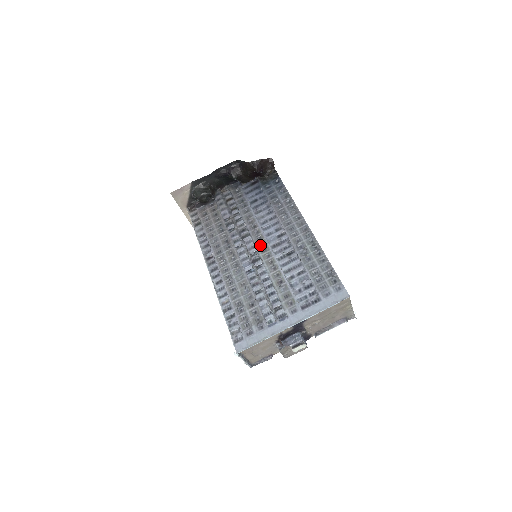
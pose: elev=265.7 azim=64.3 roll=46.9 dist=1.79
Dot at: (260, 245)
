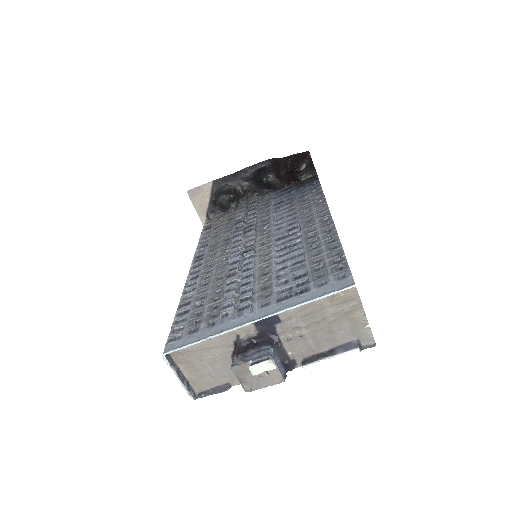
Dot at: (262, 239)
